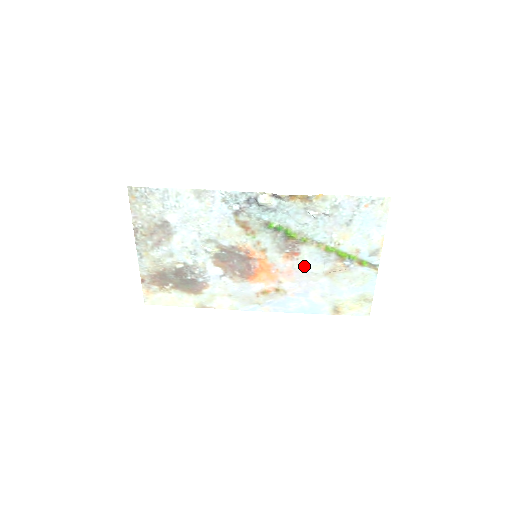
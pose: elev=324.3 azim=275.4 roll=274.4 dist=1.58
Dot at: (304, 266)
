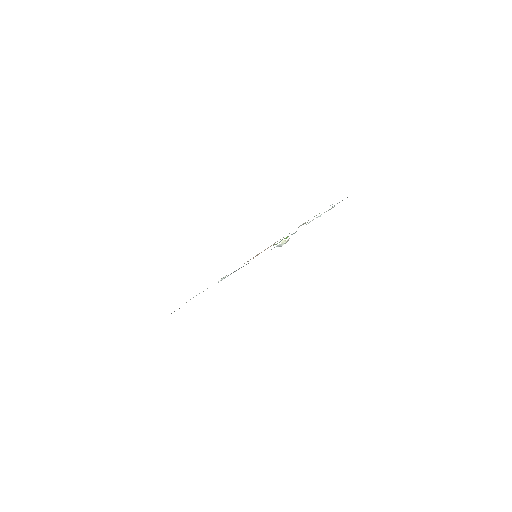
Dot at: occluded
